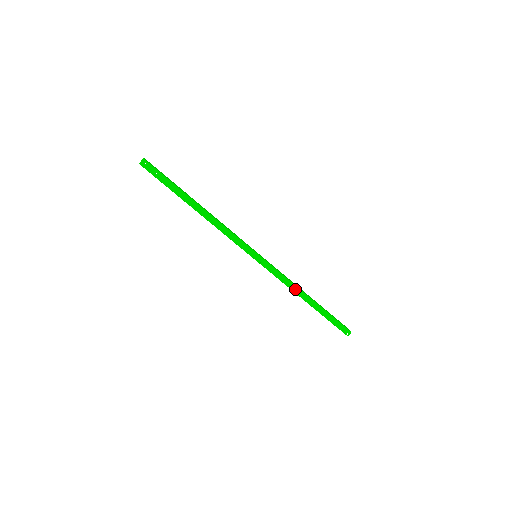
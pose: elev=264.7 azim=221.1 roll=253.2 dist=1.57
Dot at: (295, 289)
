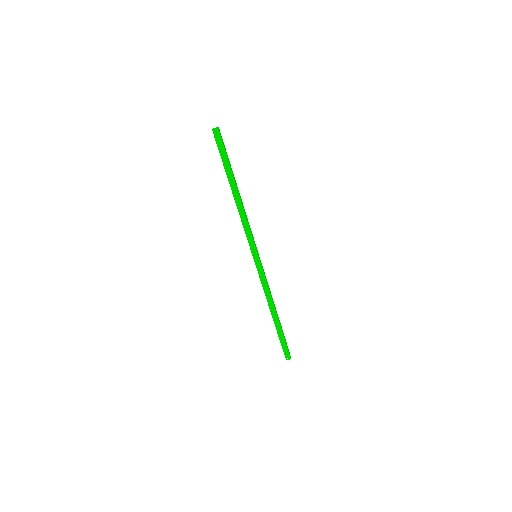
Dot at: (269, 300)
